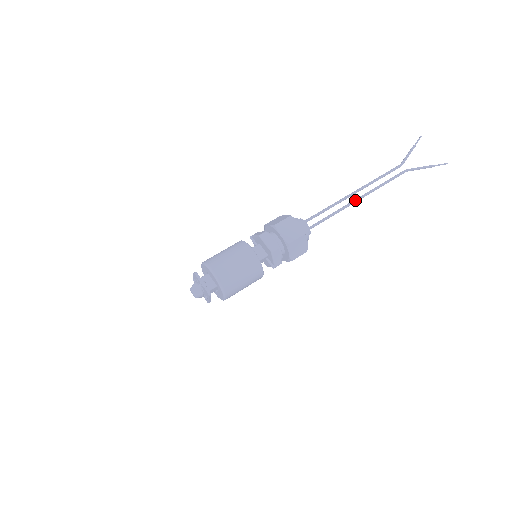
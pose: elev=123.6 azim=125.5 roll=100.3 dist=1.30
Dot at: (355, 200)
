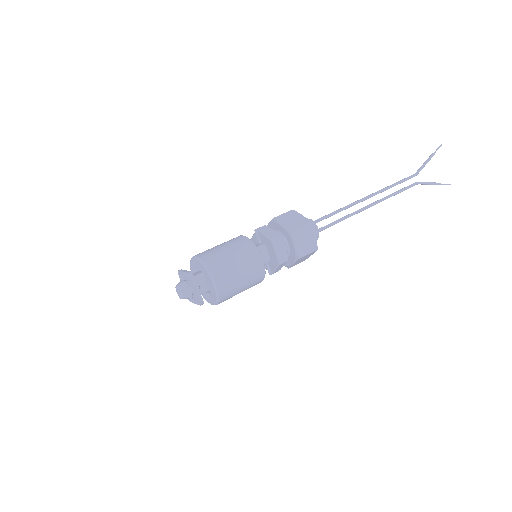
Dot at: (366, 208)
